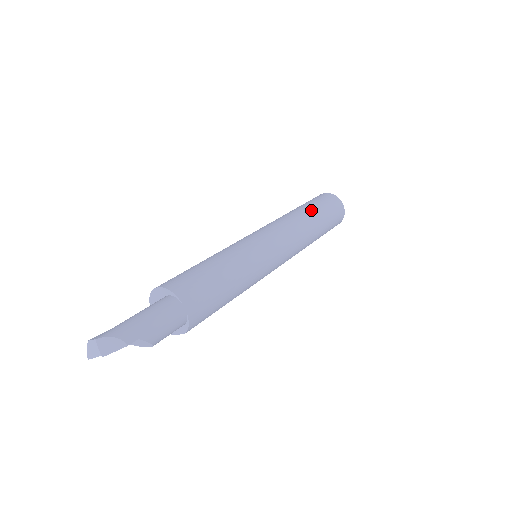
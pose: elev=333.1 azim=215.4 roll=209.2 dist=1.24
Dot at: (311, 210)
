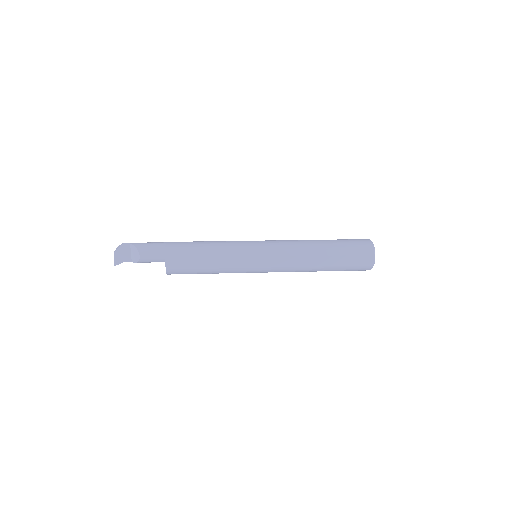
Dot at: occluded
